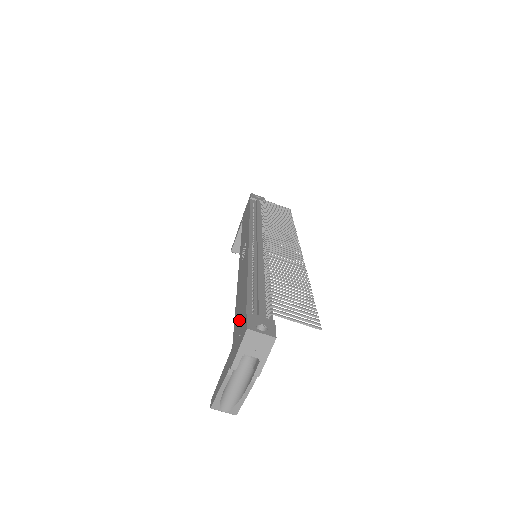
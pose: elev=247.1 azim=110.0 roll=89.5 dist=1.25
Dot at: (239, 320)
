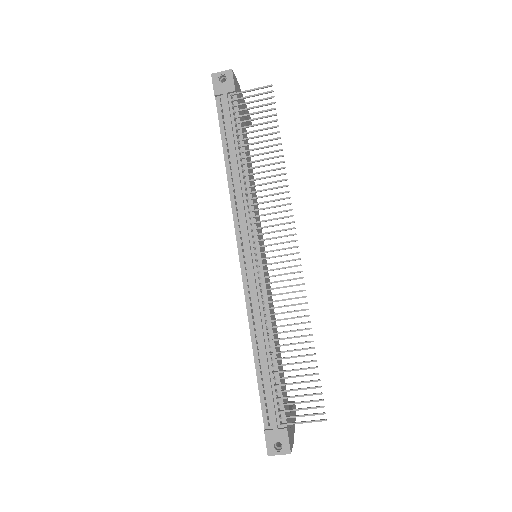
Dot at: occluded
